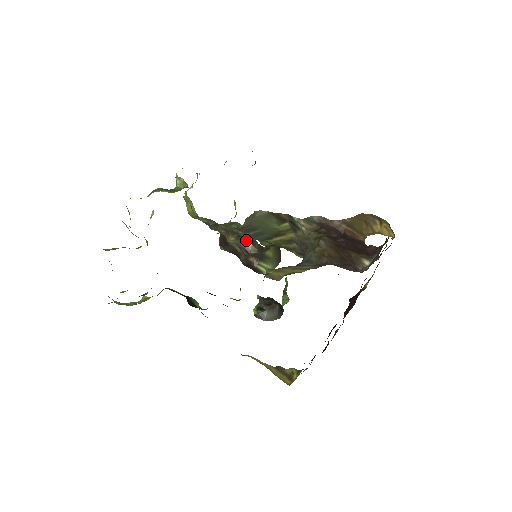
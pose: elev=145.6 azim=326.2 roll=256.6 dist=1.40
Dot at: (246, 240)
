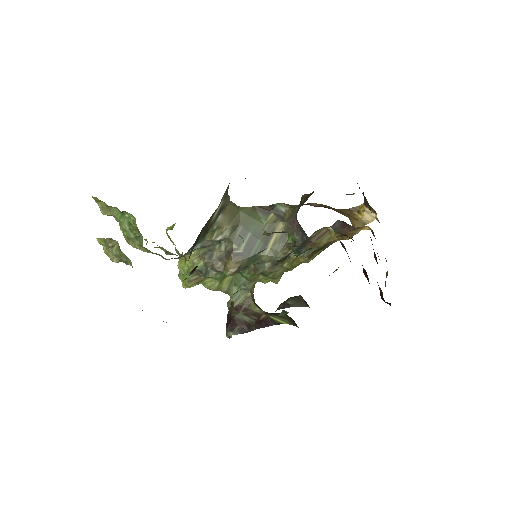
Dot at: (251, 305)
